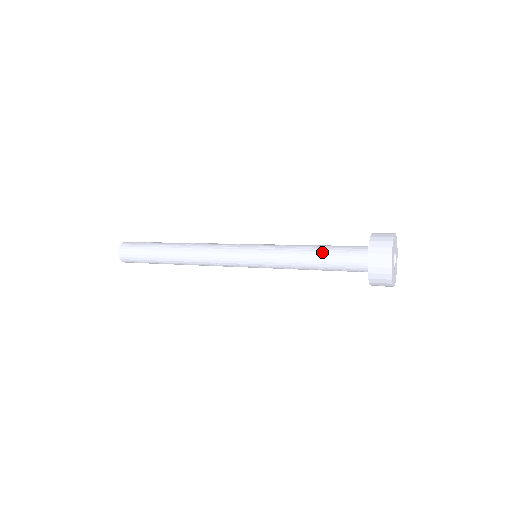
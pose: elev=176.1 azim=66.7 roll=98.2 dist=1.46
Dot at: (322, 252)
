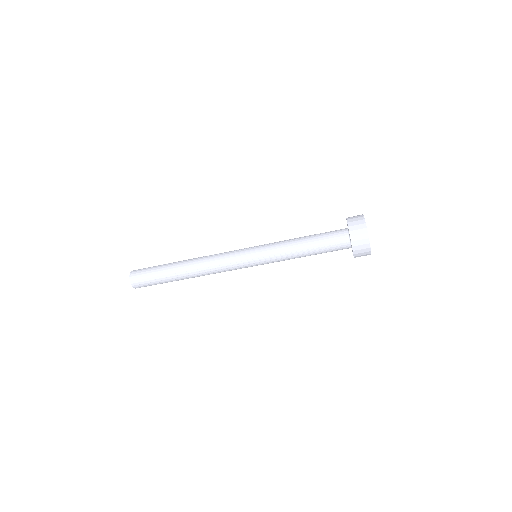
Dot at: (311, 236)
